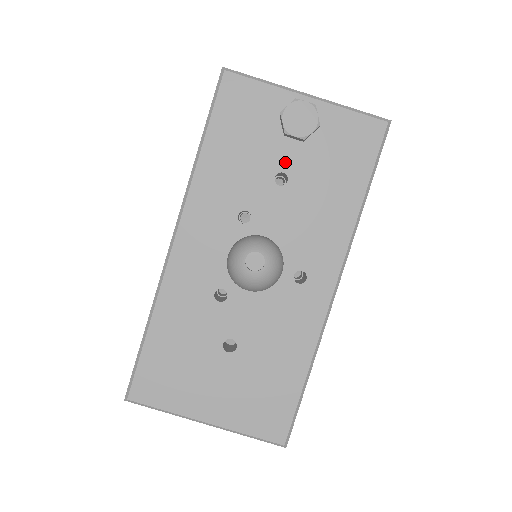
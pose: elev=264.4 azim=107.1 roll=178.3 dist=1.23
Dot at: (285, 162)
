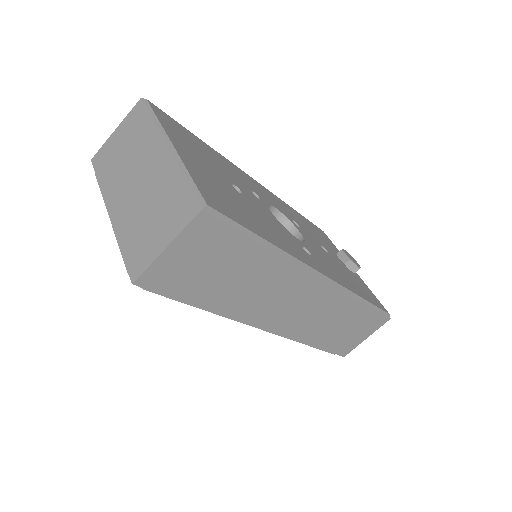
Dot at: (331, 253)
